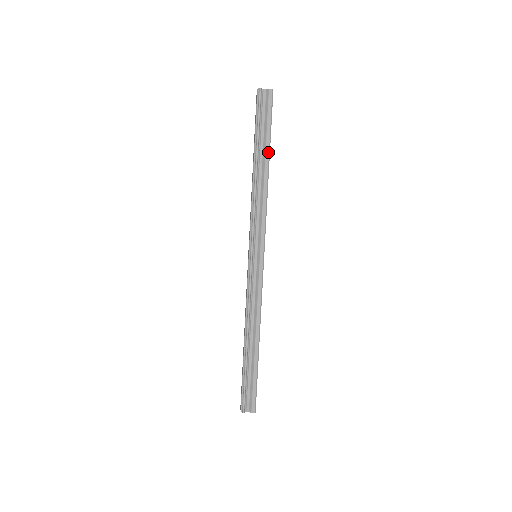
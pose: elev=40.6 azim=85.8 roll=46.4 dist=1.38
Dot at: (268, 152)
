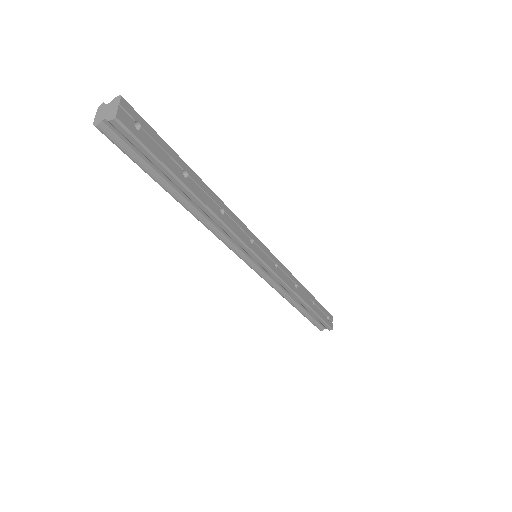
Dot at: (184, 189)
